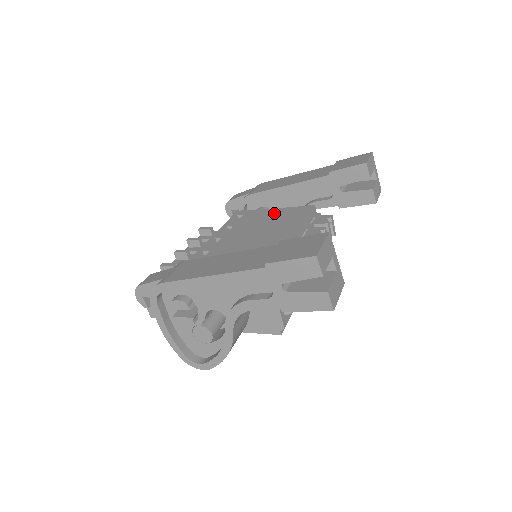
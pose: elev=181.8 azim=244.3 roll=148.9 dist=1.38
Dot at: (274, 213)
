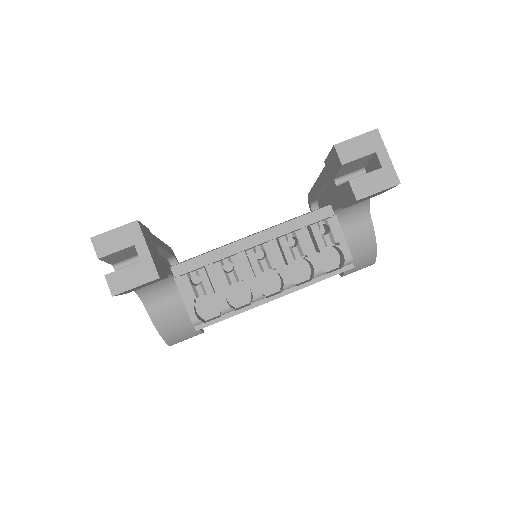
Dot at: occluded
